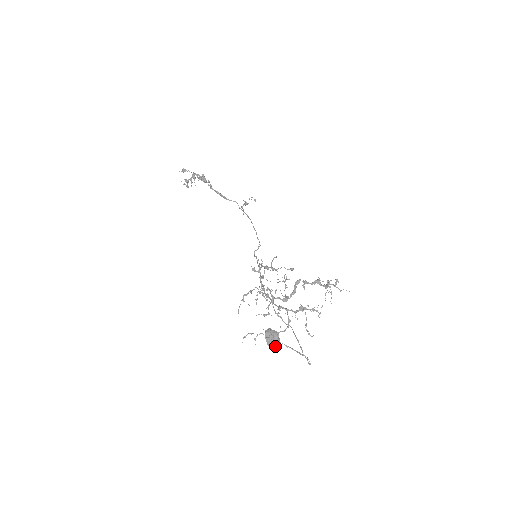
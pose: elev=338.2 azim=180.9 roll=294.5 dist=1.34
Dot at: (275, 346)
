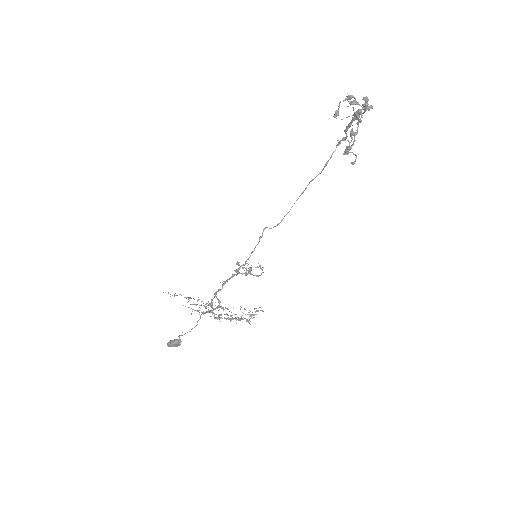
Dot at: occluded
